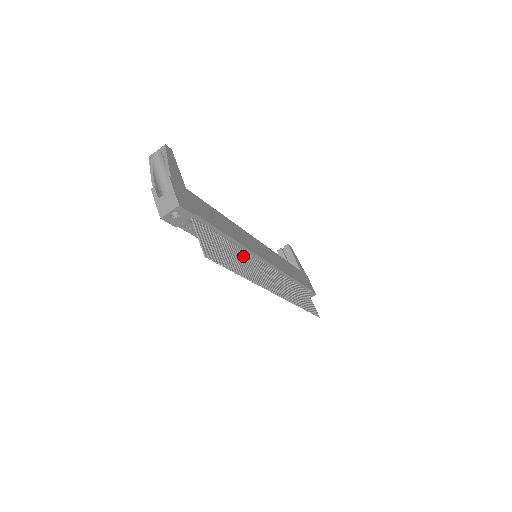
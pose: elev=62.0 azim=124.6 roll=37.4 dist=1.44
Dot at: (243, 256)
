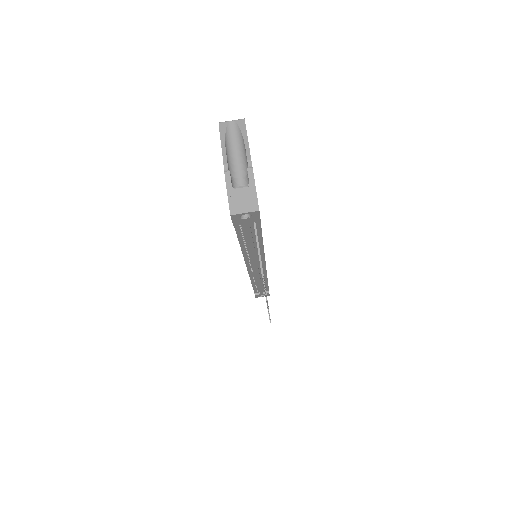
Dot at: occluded
